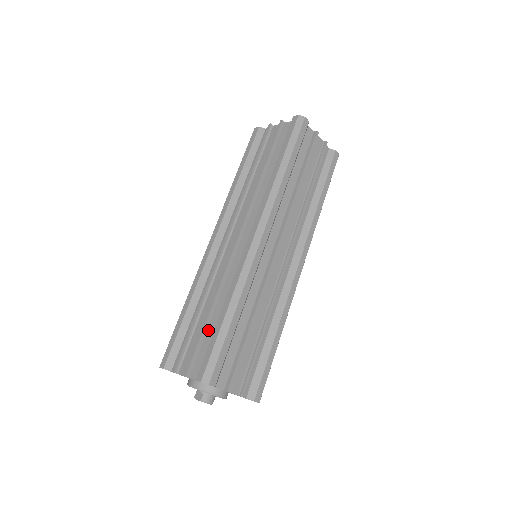
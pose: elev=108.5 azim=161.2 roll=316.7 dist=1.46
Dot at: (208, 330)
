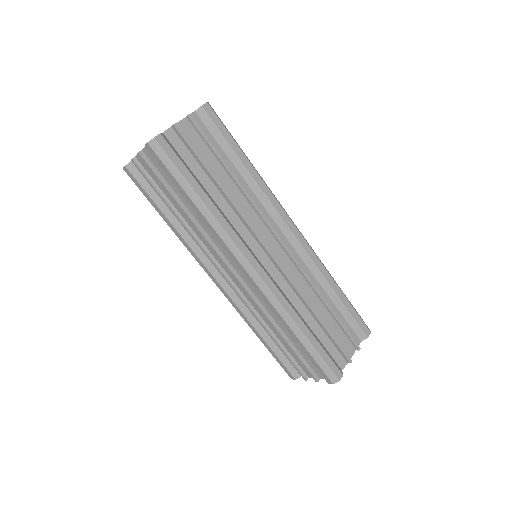
Dot at: (296, 347)
